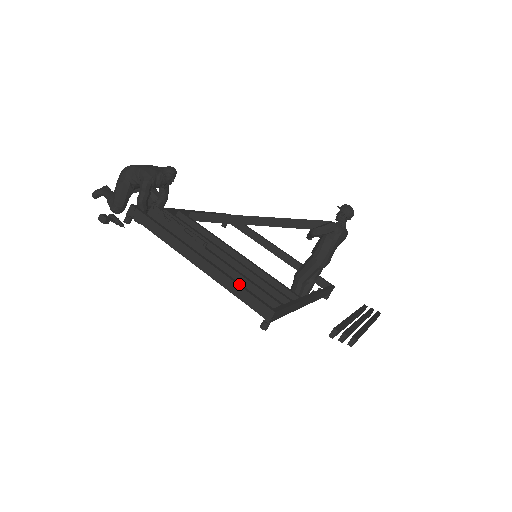
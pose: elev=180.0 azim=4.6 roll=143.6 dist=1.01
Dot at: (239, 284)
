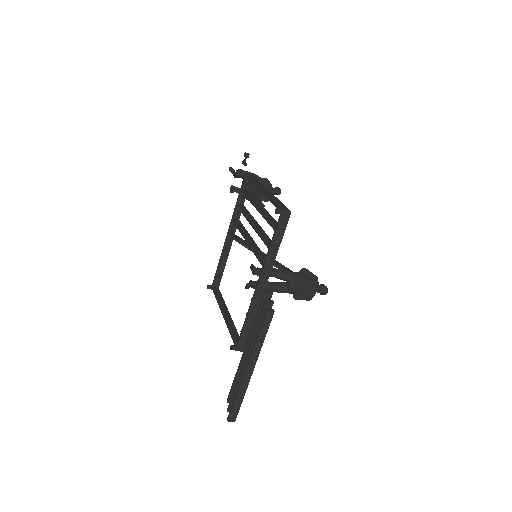
Dot at: occluded
